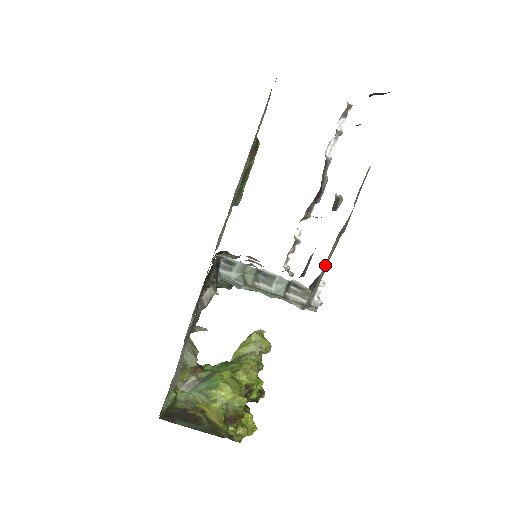
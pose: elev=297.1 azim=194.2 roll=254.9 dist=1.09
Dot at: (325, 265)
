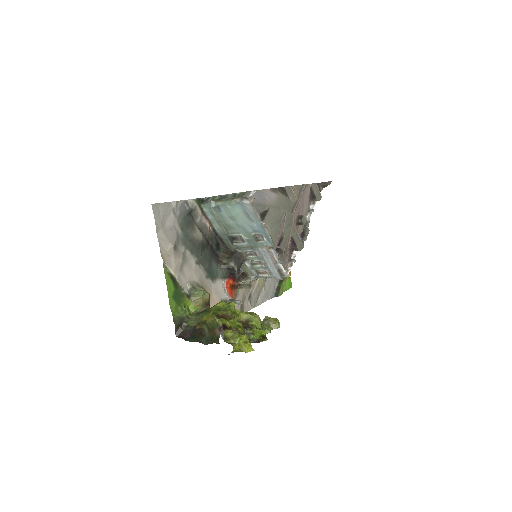
Dot at: (264, 197)
